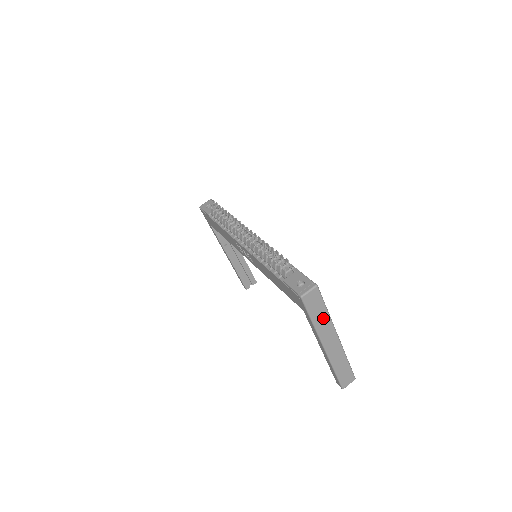
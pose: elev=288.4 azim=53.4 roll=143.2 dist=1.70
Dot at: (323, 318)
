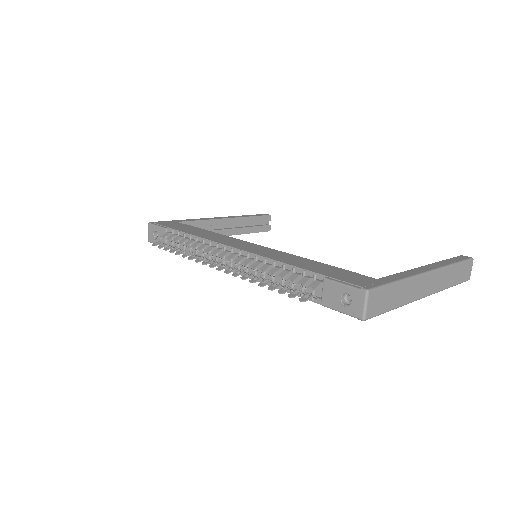
Dot at: (401, 291)
